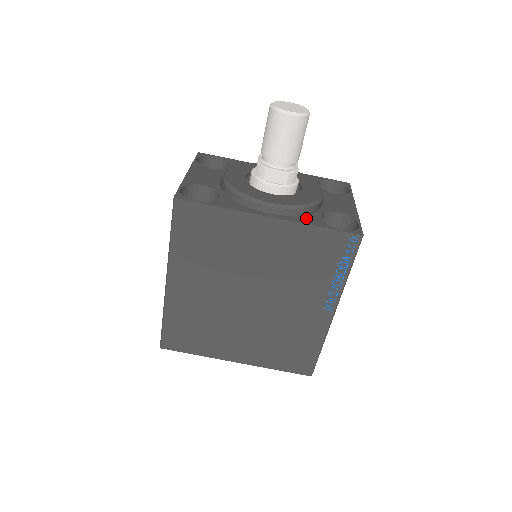
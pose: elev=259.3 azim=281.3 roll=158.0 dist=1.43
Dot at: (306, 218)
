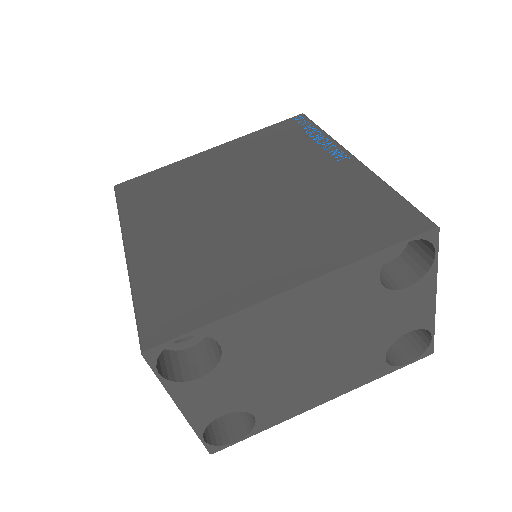
Dot at: occluded
